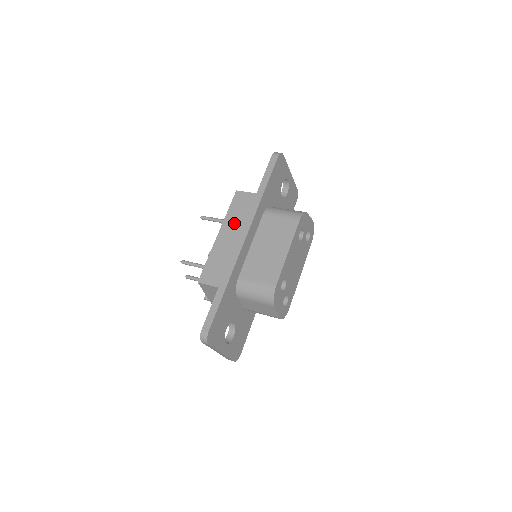
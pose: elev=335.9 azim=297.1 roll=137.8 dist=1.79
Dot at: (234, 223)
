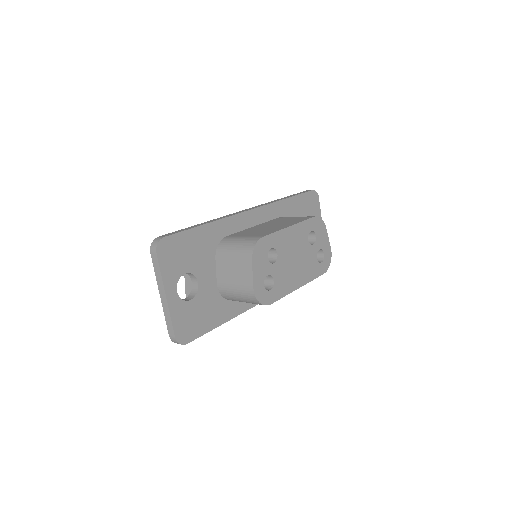
Dot at: occluded
